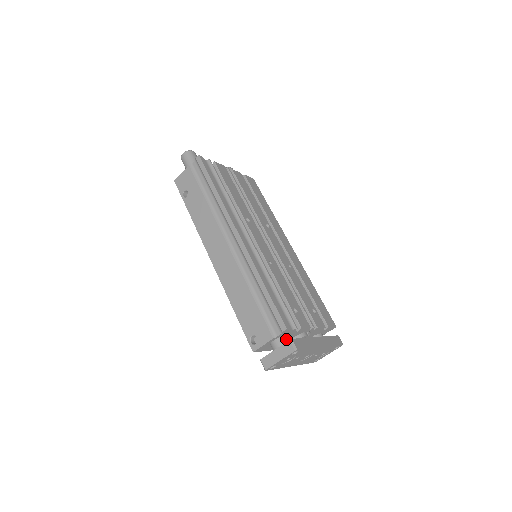
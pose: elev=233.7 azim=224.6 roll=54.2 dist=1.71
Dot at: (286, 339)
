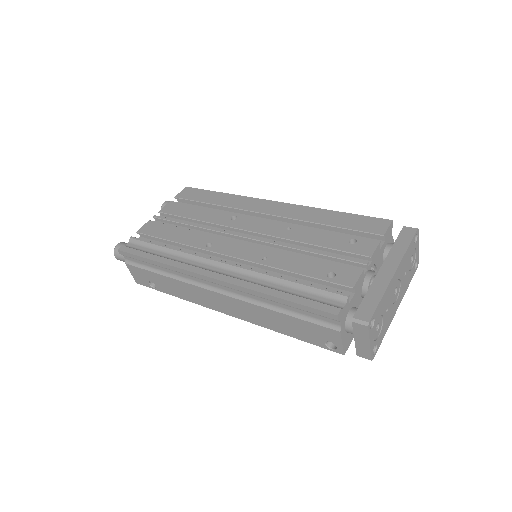
Dot at: (352, 315)
